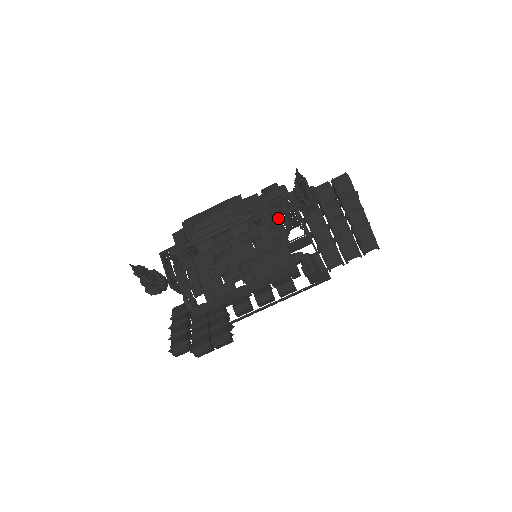
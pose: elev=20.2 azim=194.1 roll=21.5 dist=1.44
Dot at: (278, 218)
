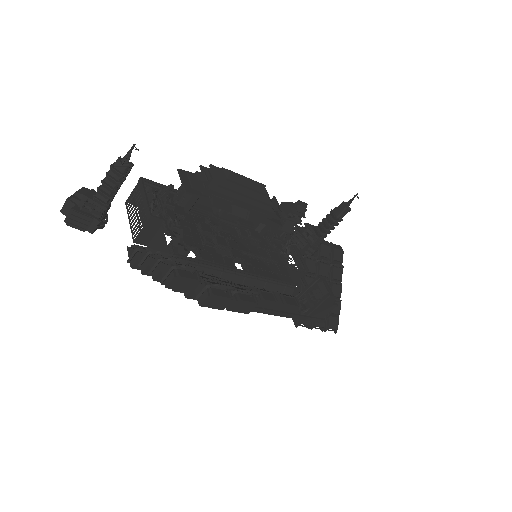
Dot at: occluded
